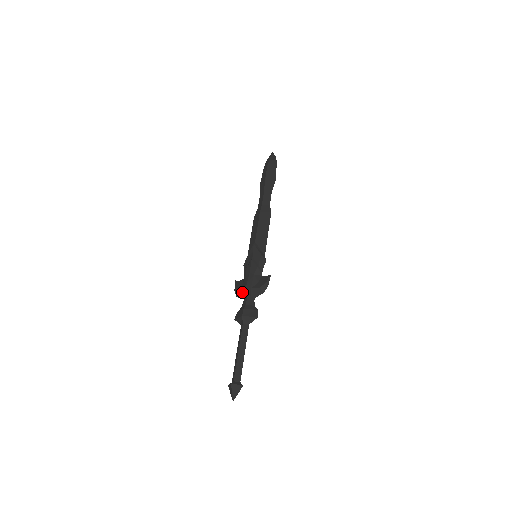
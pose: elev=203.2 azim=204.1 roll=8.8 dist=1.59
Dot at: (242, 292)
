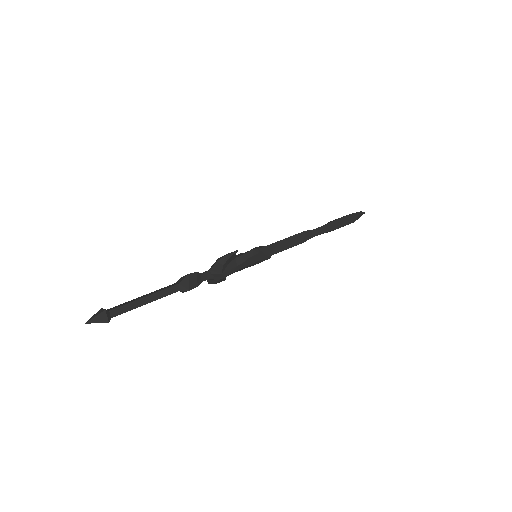
Dot at: occluded
